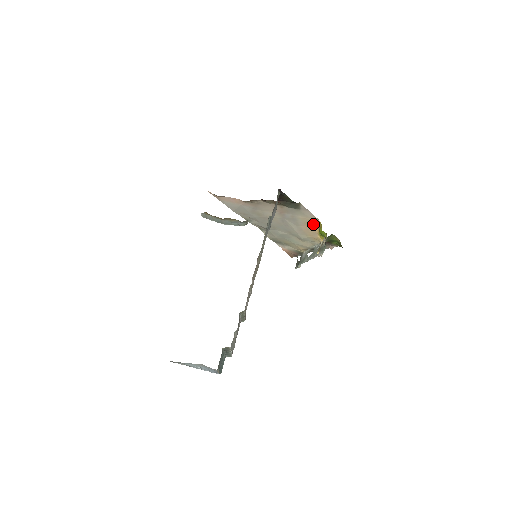
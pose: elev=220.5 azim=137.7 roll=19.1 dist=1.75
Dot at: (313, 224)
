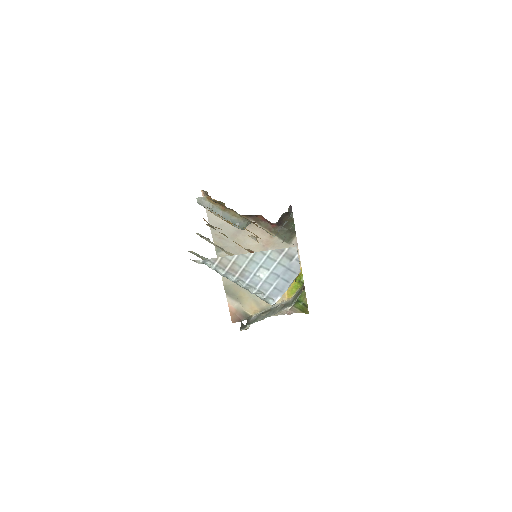
Dot at: occluded
